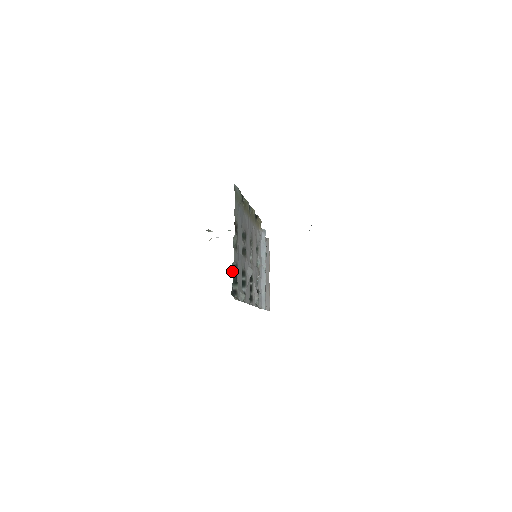
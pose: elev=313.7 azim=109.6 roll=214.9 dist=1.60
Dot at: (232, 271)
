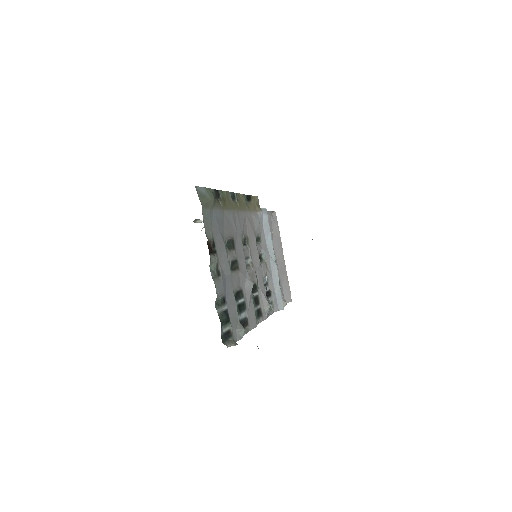
Dot at: (217, 310)
